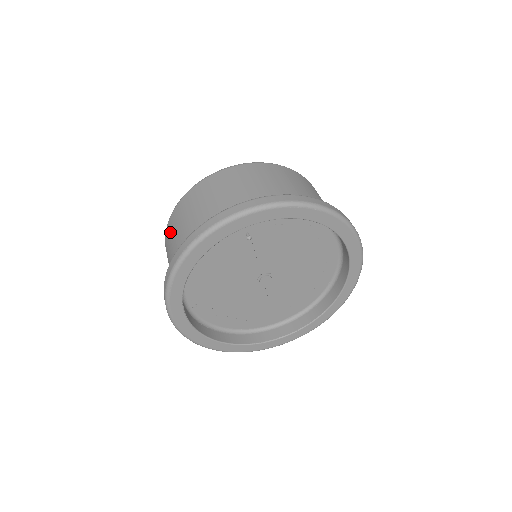
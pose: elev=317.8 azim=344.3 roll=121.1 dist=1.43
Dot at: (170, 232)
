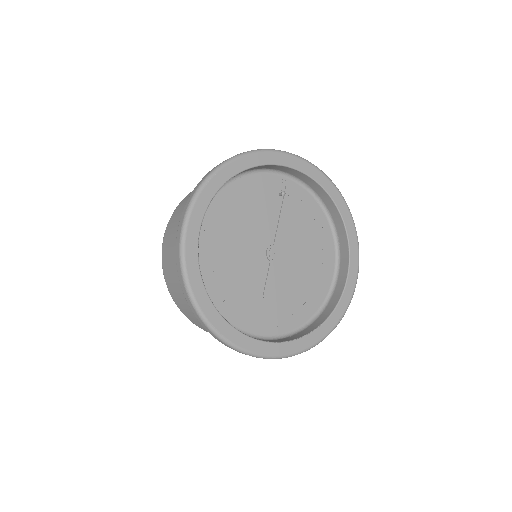
Dot at: occluded
